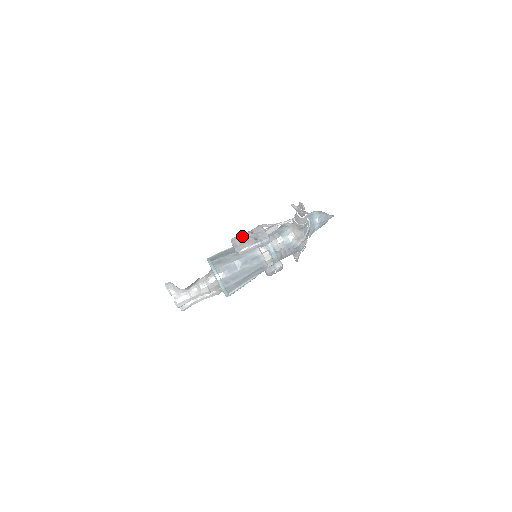
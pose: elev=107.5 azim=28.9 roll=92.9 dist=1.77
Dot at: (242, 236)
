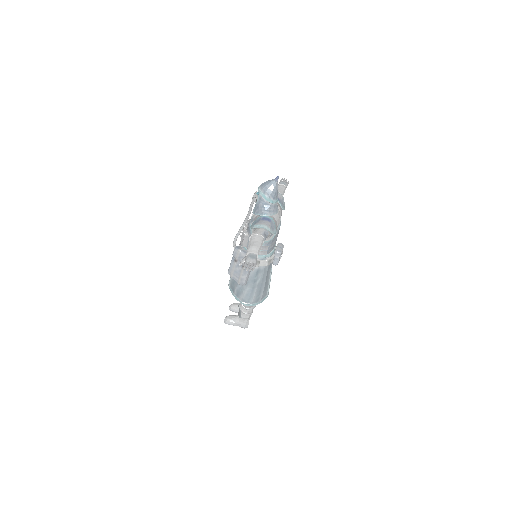
Dot at: (232, 268)
